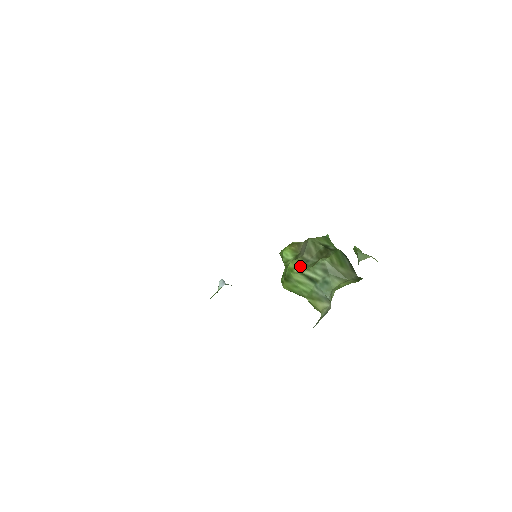
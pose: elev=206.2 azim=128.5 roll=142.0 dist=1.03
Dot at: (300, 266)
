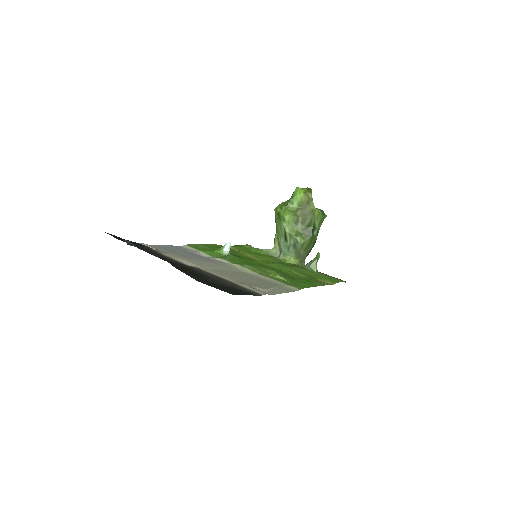
Dot at: (290, 224)
